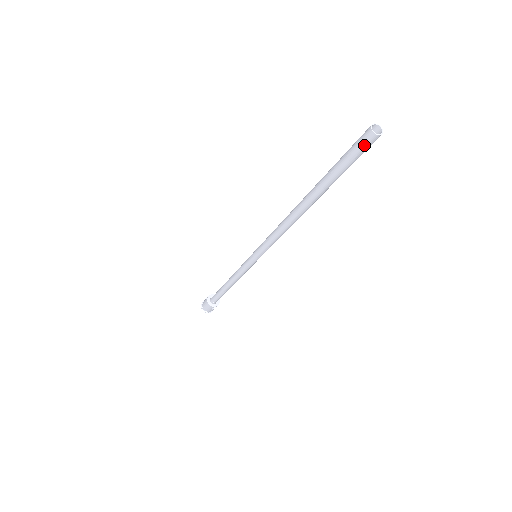
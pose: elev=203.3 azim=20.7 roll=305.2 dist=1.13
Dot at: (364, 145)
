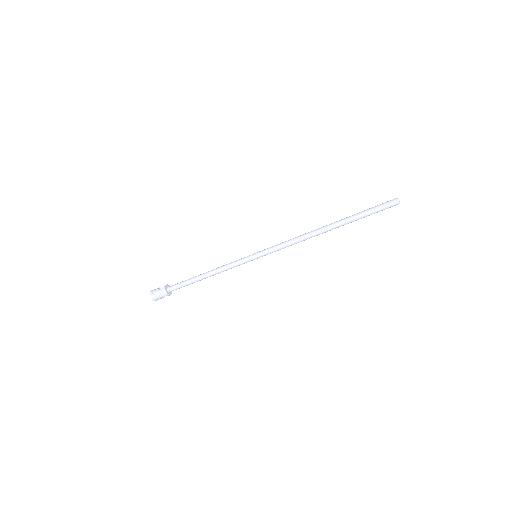
Dot at: (391, 206)
